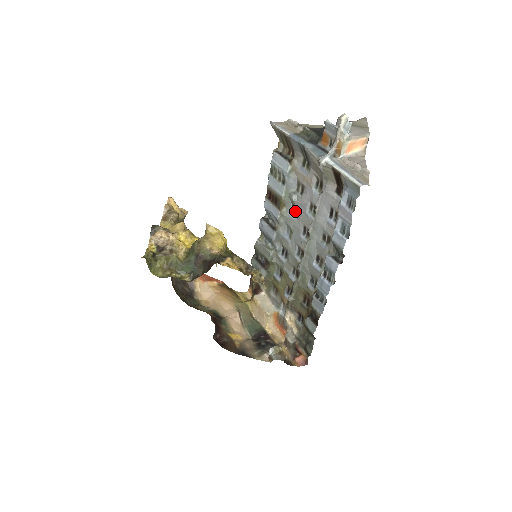
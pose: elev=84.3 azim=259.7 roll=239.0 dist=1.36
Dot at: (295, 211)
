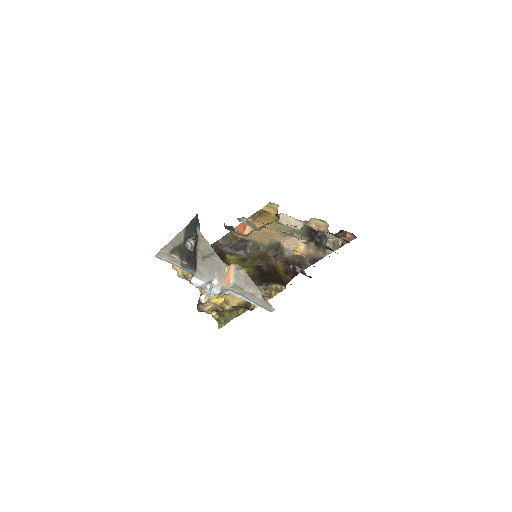
Dot at: occluded
